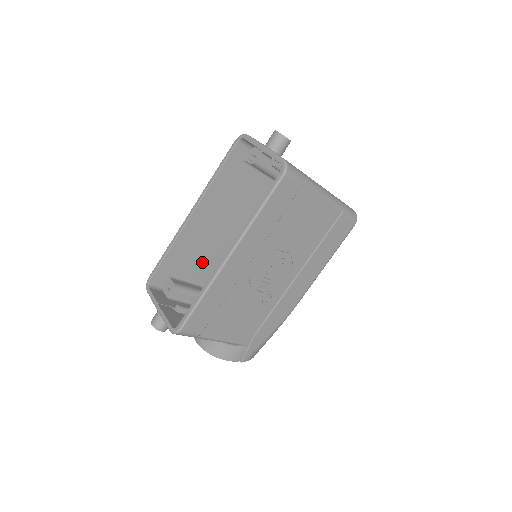
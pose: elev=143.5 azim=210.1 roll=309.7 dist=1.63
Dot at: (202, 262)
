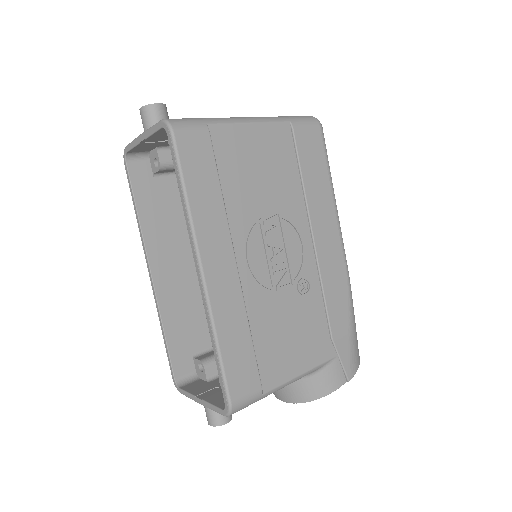
Dot at: occluded
